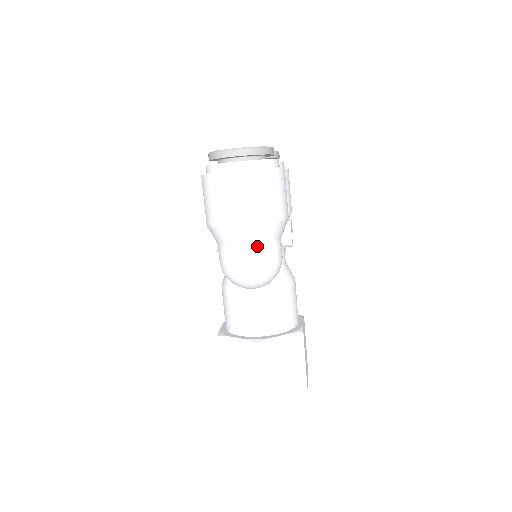
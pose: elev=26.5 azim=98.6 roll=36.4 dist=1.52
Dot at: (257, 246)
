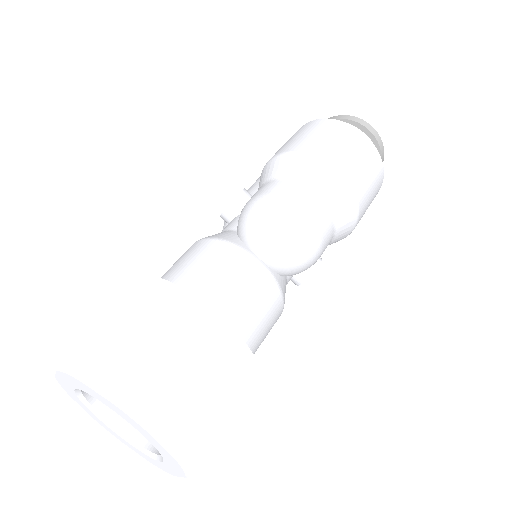
Dot at: (327, 209)
